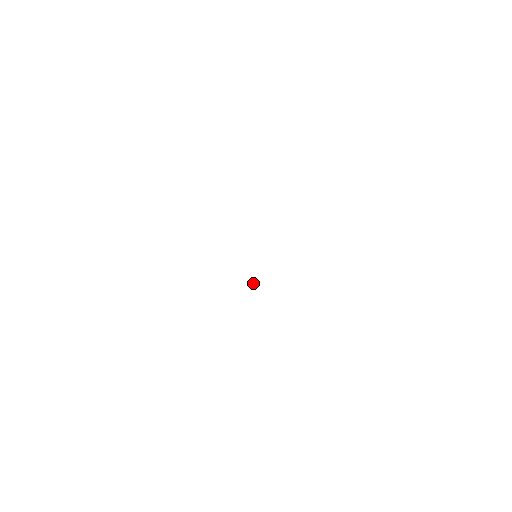
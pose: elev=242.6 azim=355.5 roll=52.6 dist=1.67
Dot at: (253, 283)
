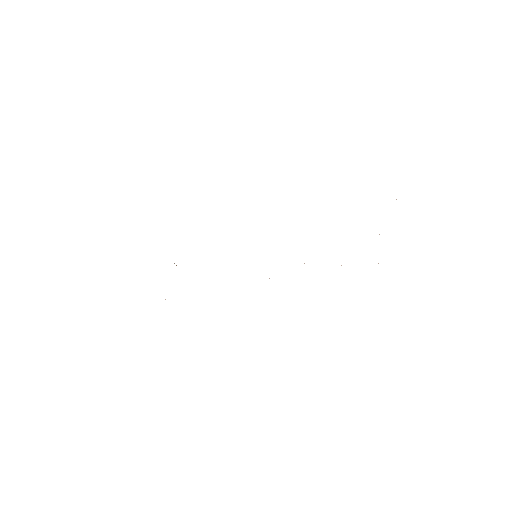
Dot at: occluded
